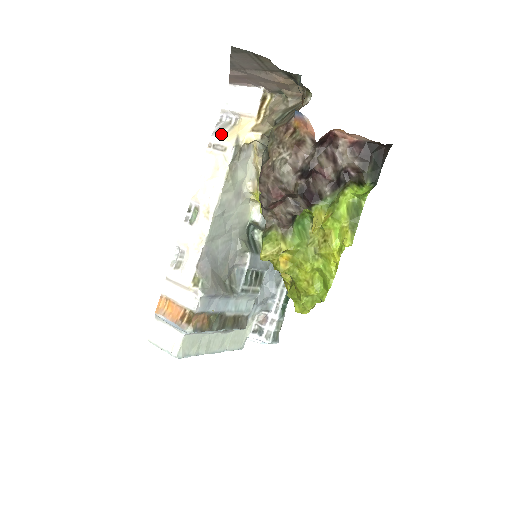
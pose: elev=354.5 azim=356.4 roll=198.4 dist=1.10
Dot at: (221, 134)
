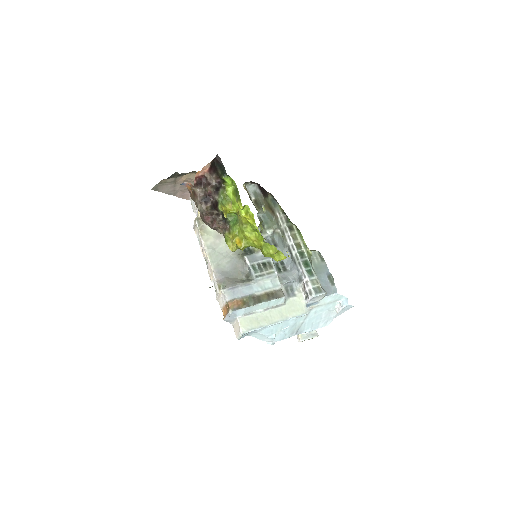
Dot at: occluded
